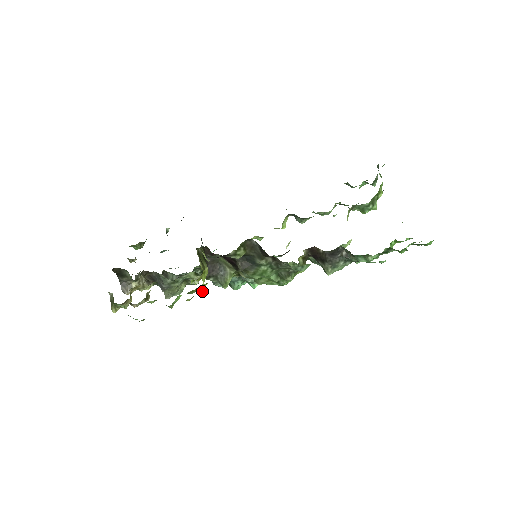
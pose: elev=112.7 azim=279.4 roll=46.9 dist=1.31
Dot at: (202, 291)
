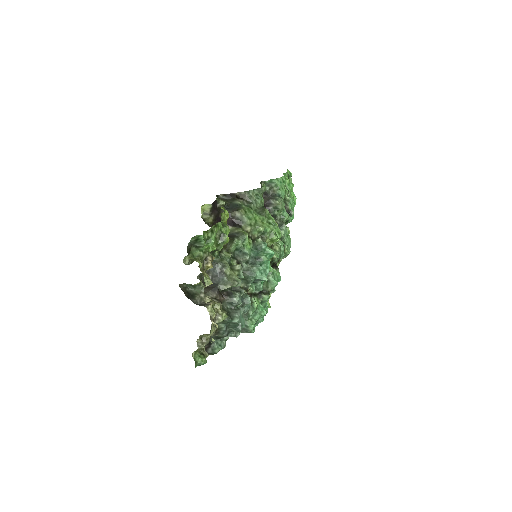
Dot at: (226, 212)
